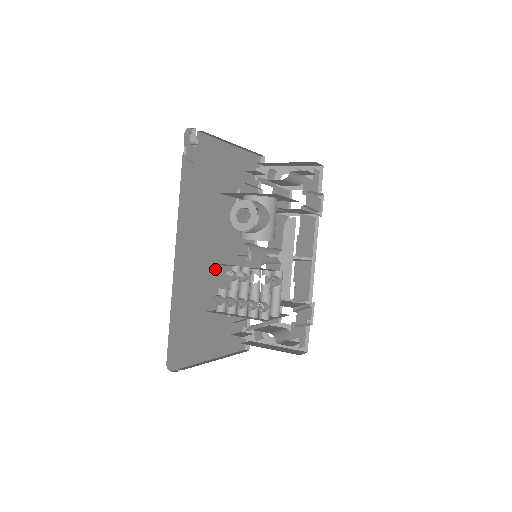
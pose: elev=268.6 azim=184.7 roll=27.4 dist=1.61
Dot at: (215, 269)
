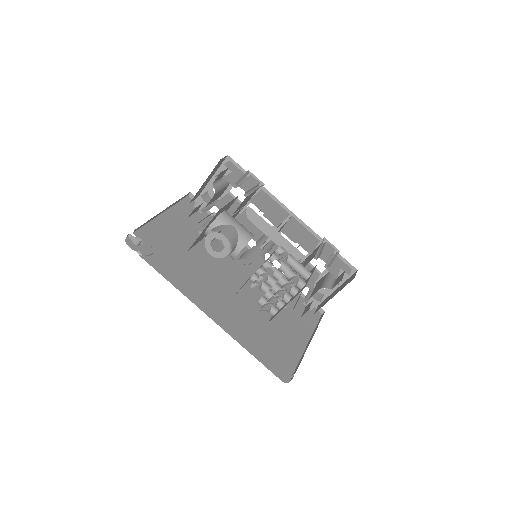
Dot at: (243, 293)
